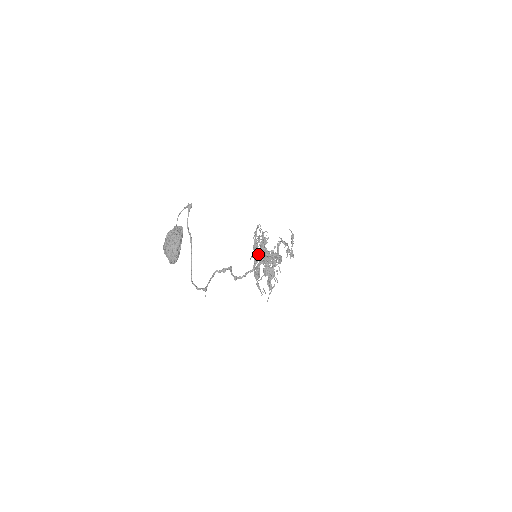
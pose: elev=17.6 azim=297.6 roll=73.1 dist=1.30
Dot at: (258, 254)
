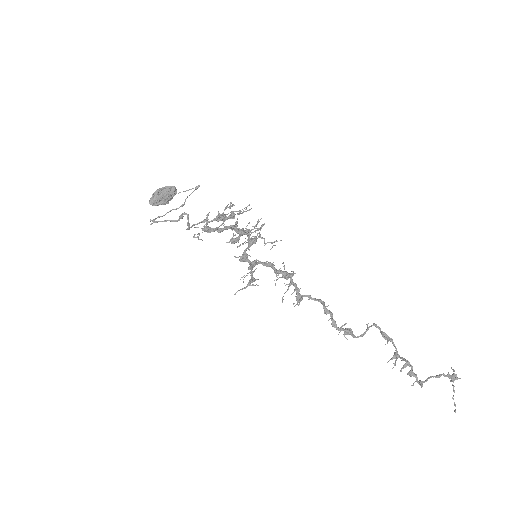
Dot at: (223, 216)
